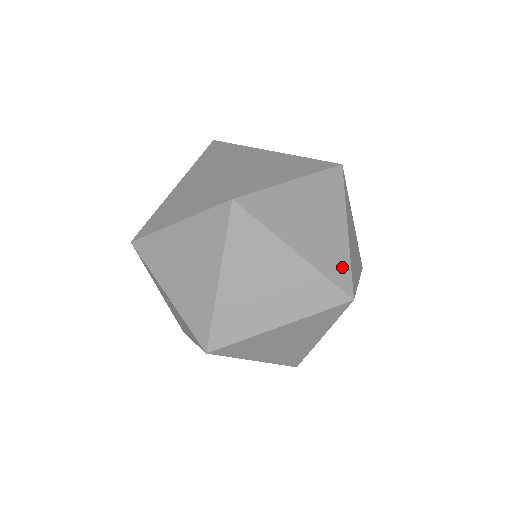
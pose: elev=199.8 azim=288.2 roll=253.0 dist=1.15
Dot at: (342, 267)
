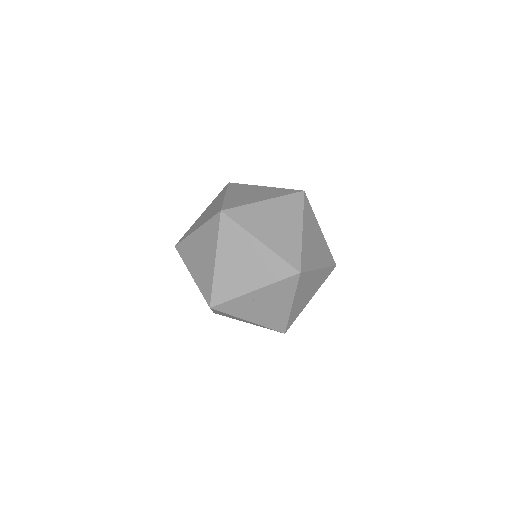
Dot at: (294, 252)
